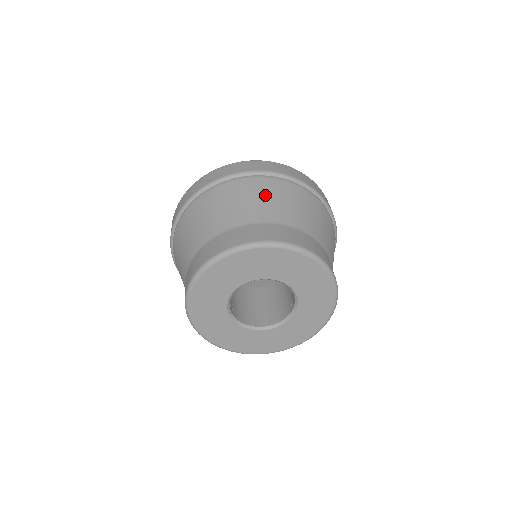
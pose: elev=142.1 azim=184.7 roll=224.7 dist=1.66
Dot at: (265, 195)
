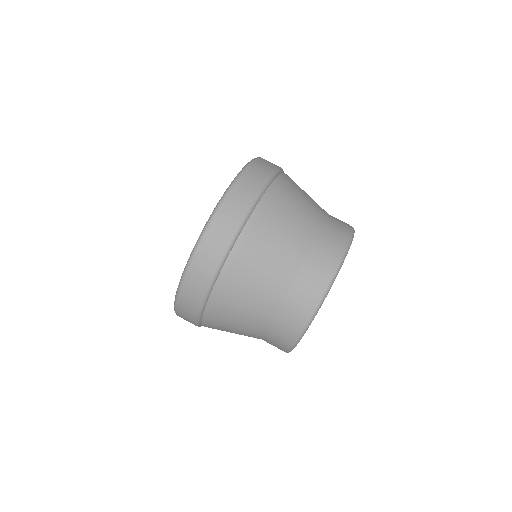
Dot at: (265, 255)
